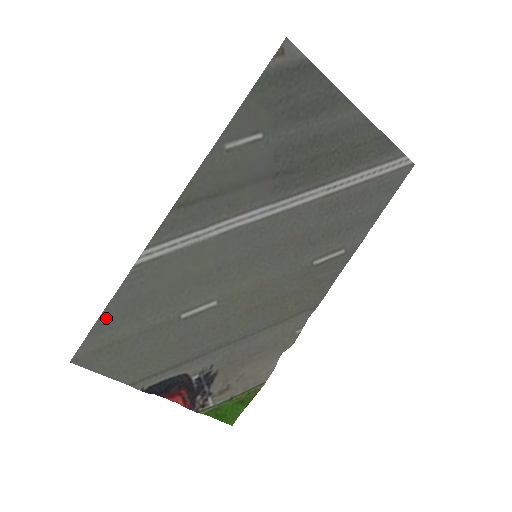
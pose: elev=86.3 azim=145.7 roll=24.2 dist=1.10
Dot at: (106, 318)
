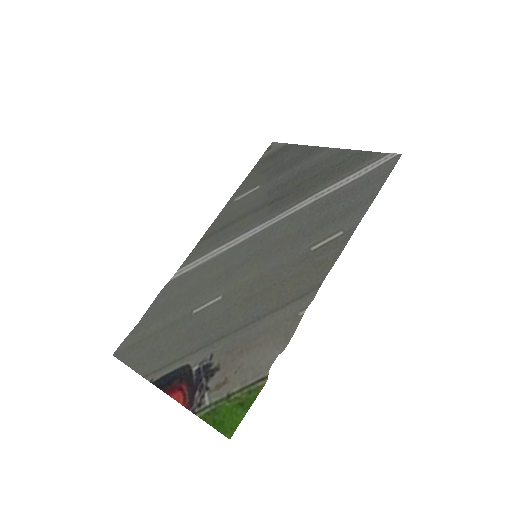
Dot at: (144, 320)
